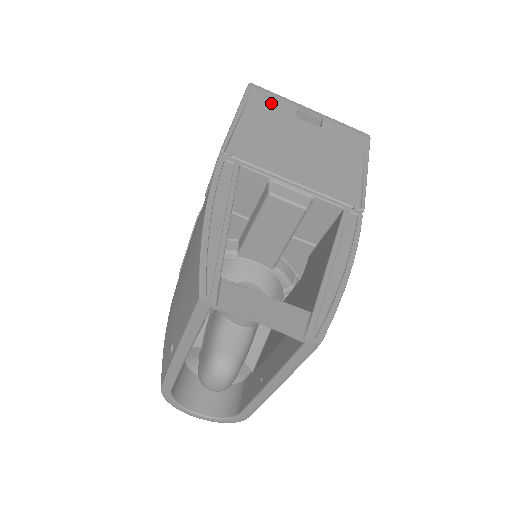
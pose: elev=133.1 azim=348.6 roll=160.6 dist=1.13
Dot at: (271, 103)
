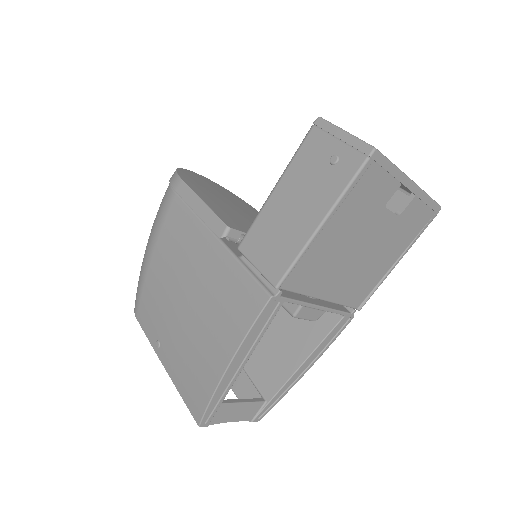
Dot at: (374, 189)
